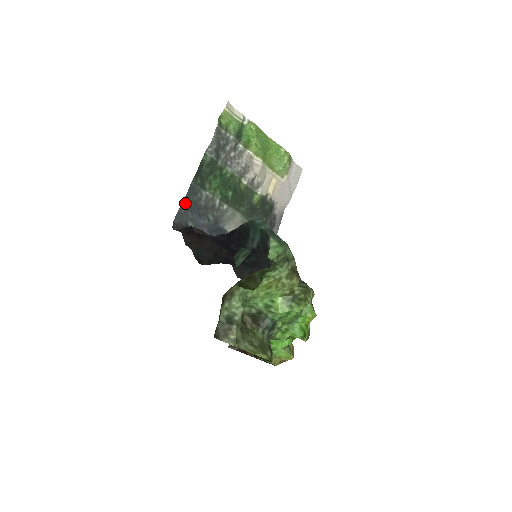
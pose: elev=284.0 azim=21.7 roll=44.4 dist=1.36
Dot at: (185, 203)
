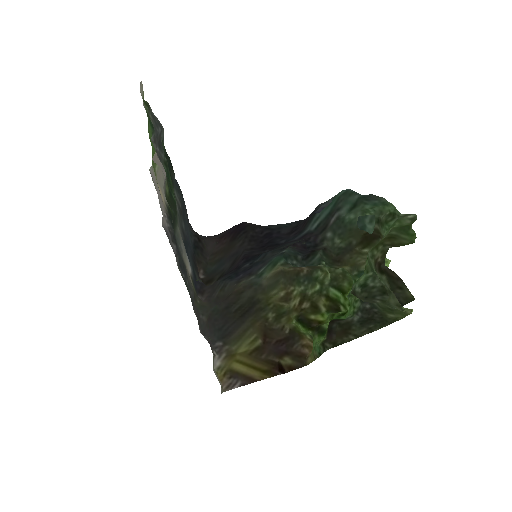
Dot at: (184, 203)
